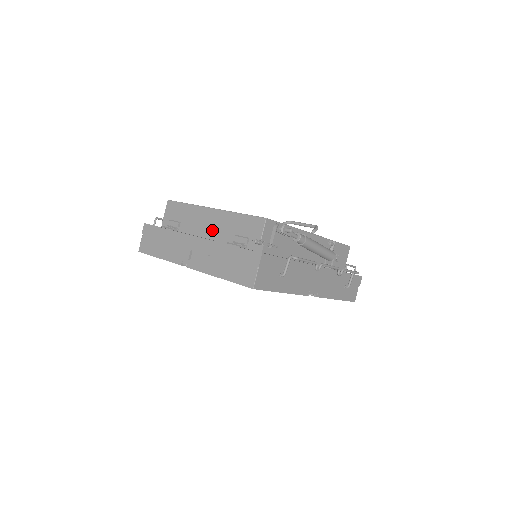
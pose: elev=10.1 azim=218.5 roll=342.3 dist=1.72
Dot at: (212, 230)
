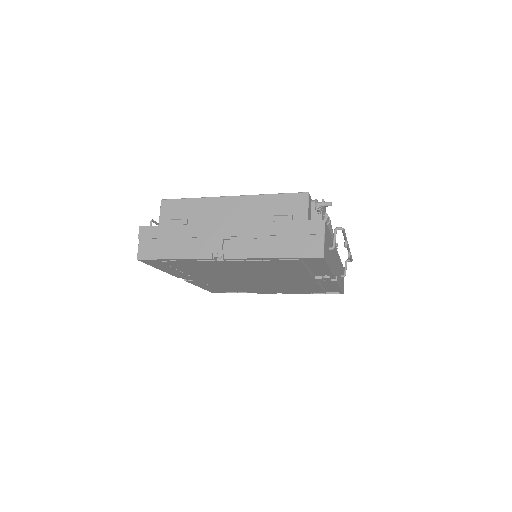
Dot at: (238, 218)
